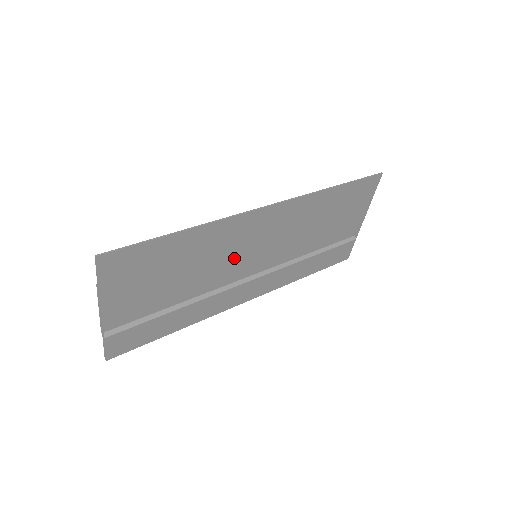
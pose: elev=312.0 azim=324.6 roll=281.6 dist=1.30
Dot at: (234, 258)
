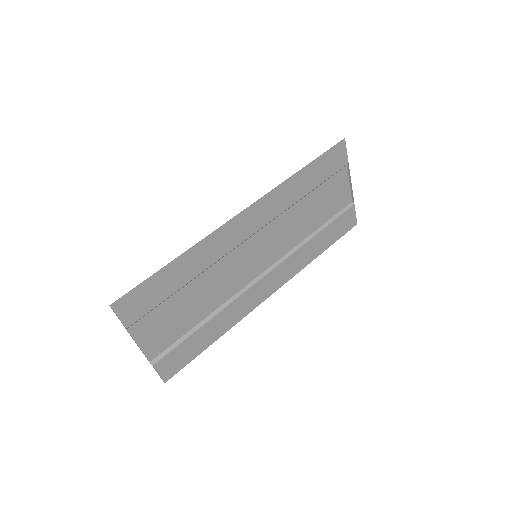
Dot at: (235, 265)
